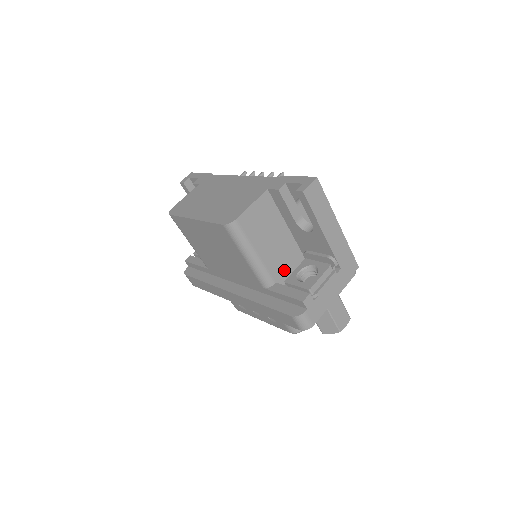
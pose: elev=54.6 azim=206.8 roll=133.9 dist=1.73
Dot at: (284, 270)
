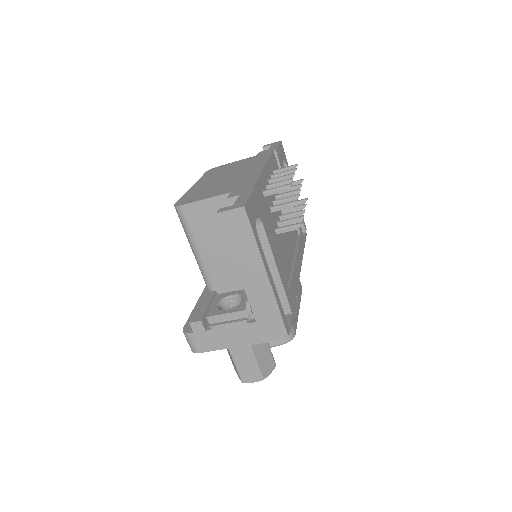
Dot at: (230, 284)
